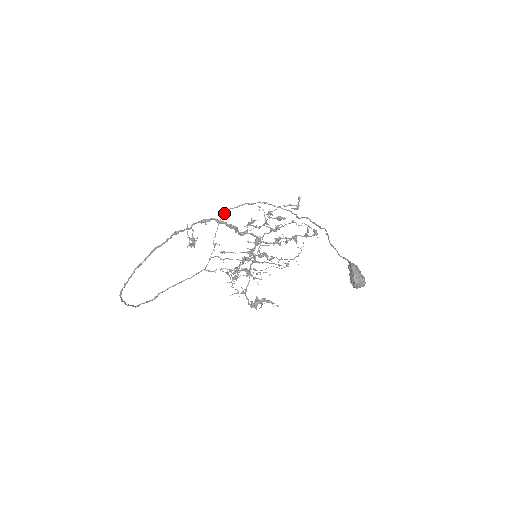
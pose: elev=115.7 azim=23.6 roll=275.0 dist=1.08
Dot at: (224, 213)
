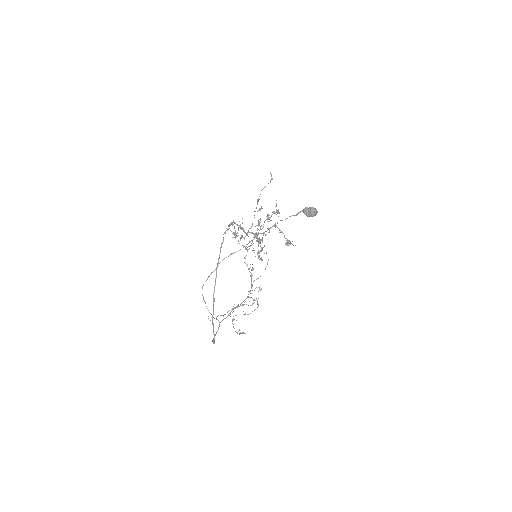
Dot at: occluded
